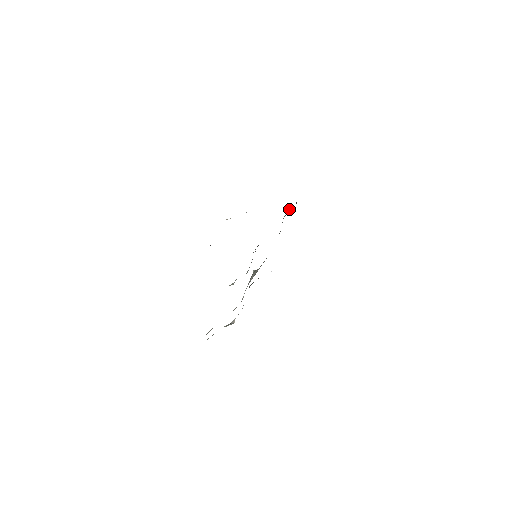
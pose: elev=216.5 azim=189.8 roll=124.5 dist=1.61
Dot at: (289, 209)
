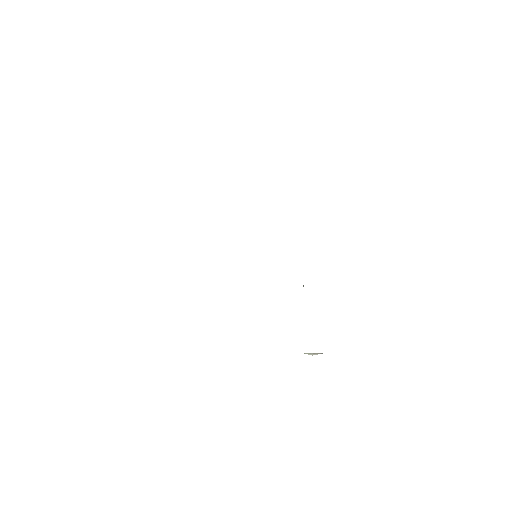
Dot at: occluded
